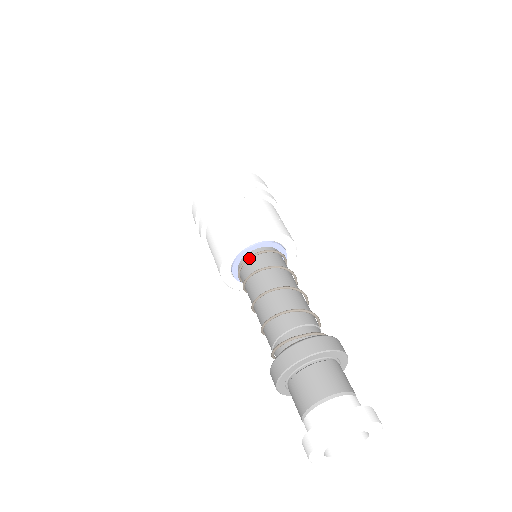
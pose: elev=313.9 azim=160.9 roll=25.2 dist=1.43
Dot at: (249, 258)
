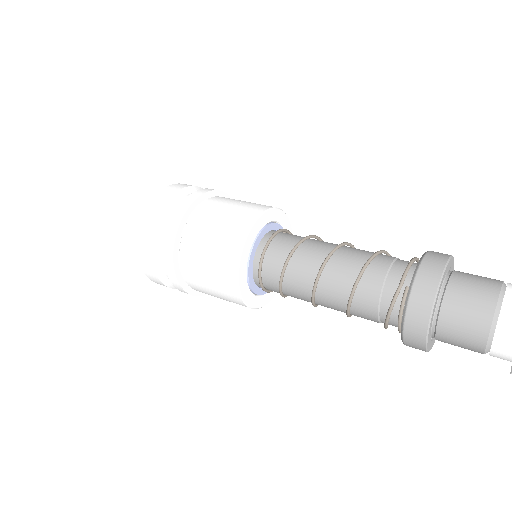
Dot at: (260, 268)
